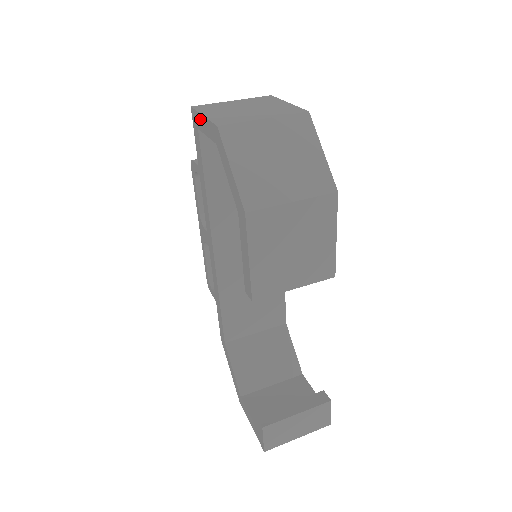
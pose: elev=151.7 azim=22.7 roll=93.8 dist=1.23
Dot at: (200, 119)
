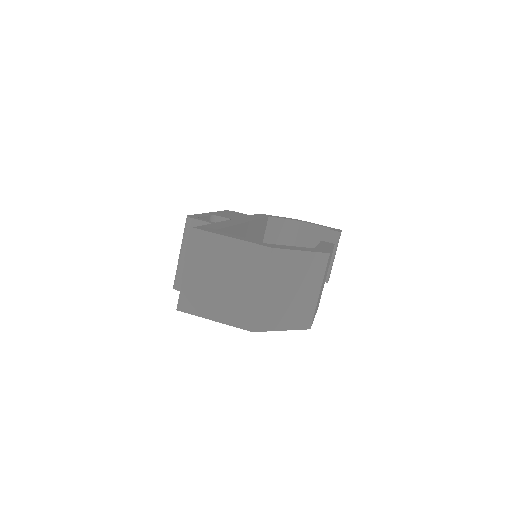
Dot at: (206, 317)
